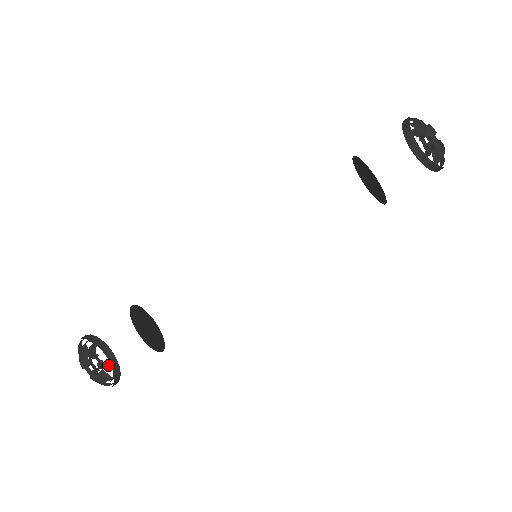
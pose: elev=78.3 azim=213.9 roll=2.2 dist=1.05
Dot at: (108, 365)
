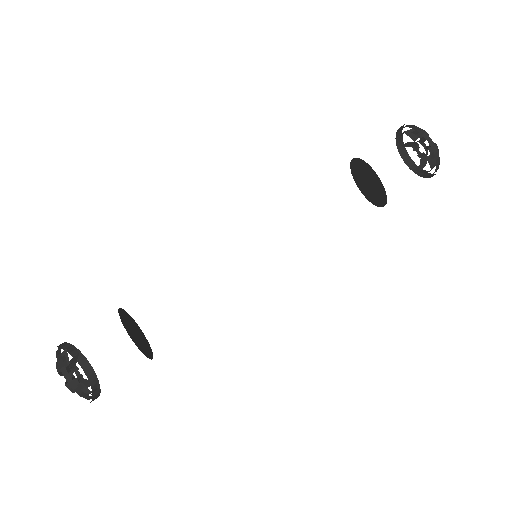
Dot at: occluded
